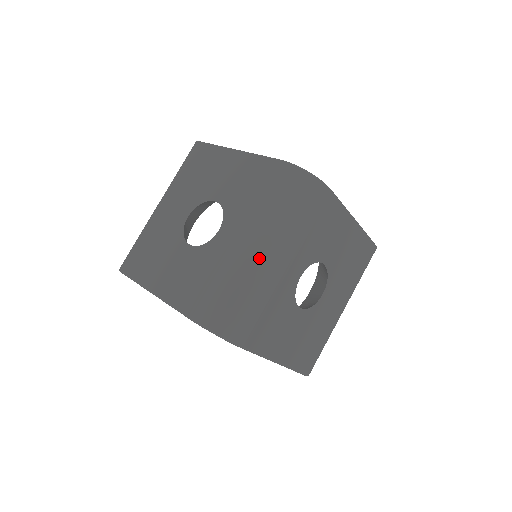
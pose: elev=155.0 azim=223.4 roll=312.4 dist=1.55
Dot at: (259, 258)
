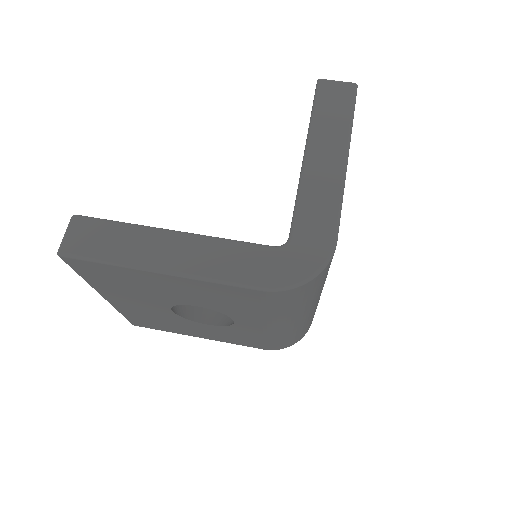
Dot at: (301, 321)
